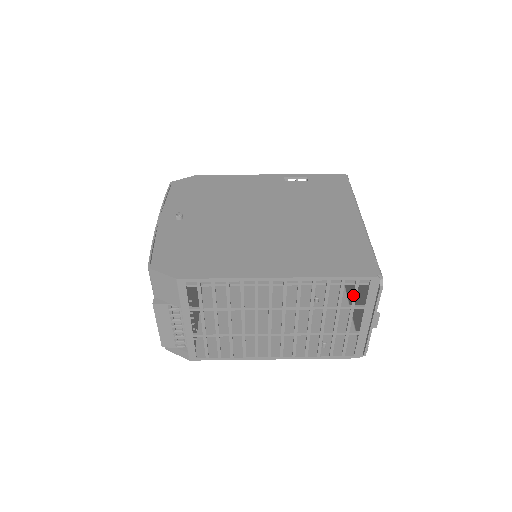
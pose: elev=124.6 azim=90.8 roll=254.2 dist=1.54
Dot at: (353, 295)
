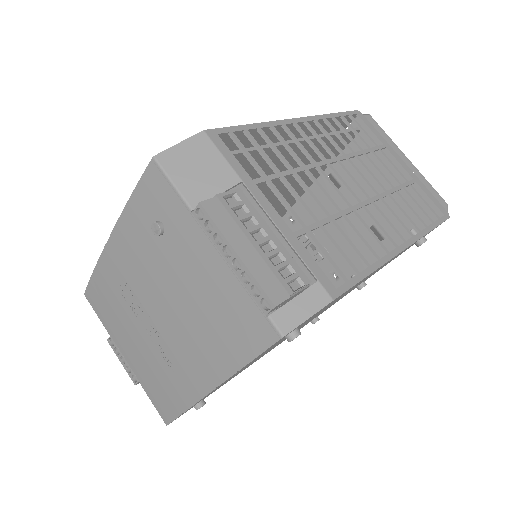
Dot at: (364, 133)
